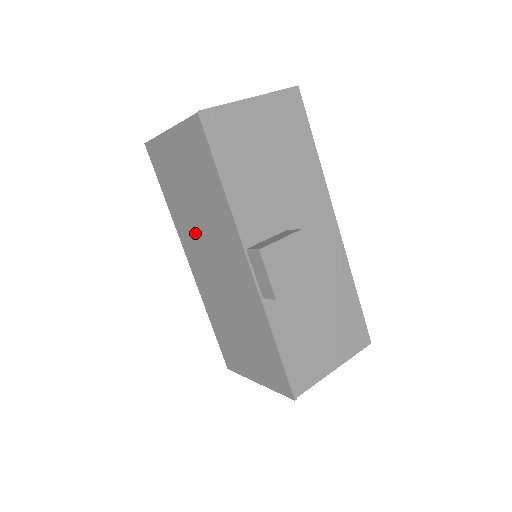
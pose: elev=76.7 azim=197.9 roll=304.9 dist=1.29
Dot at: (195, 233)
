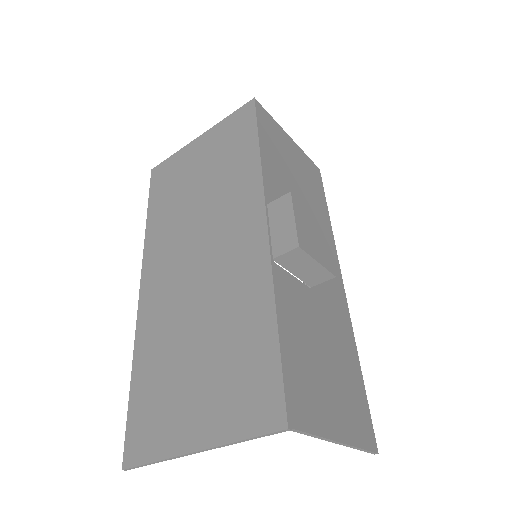
Dot at: (180, 232)
